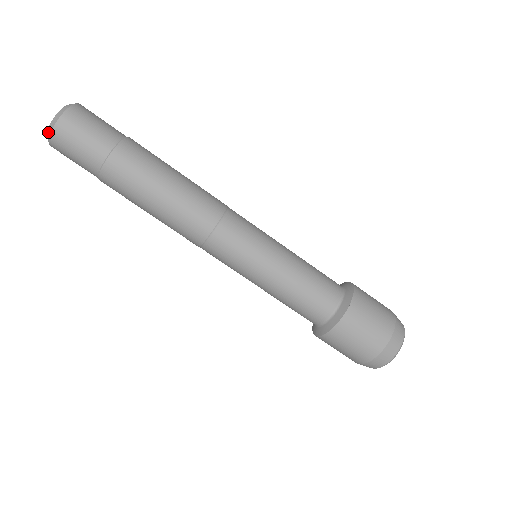
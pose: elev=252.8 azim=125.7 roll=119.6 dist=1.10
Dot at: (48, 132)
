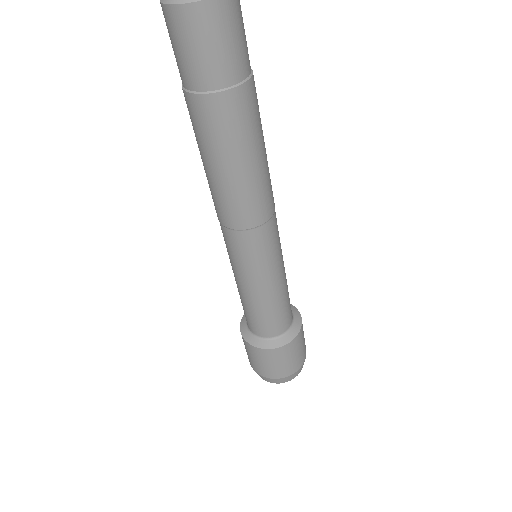
Dot at: out of frame
